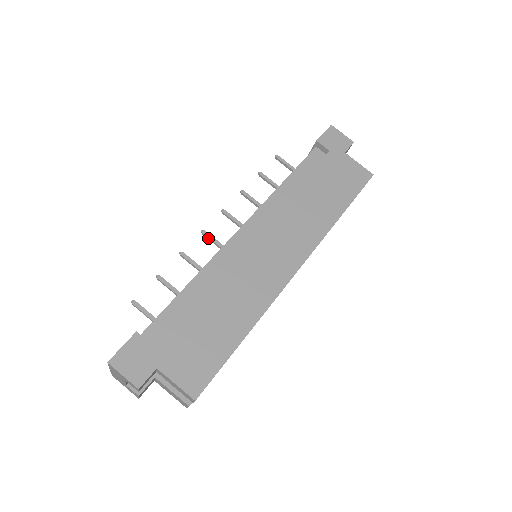
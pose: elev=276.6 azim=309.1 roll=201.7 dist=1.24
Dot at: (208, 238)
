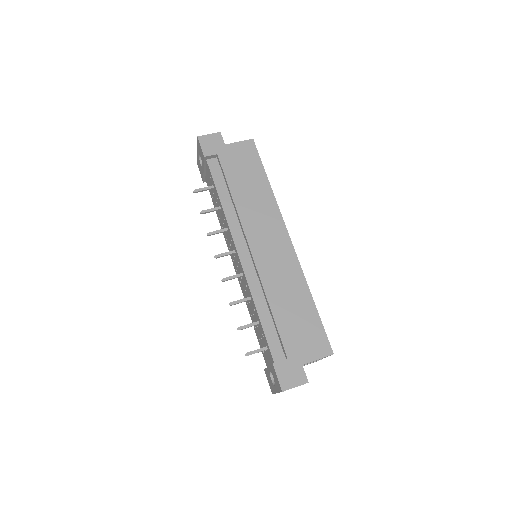
Dot at: occluded
